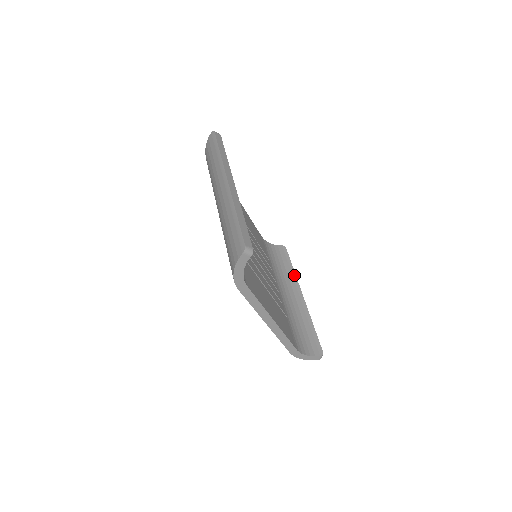
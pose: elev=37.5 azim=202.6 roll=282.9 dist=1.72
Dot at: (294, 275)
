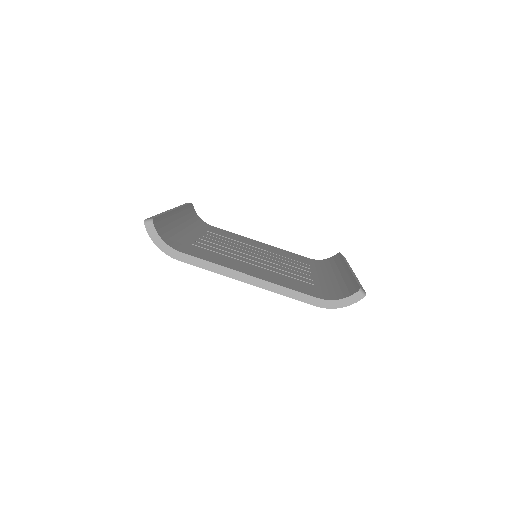
Dot at: (343, 262)
